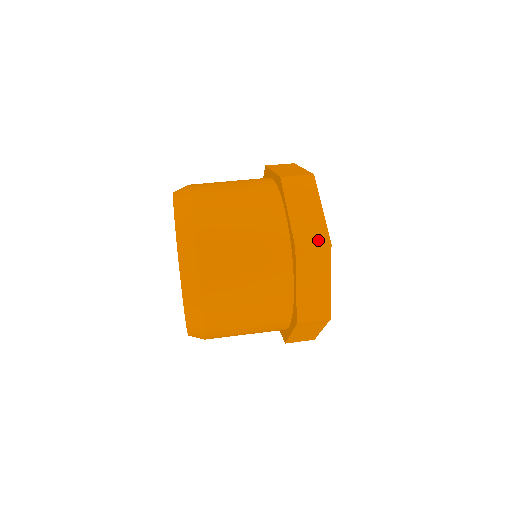
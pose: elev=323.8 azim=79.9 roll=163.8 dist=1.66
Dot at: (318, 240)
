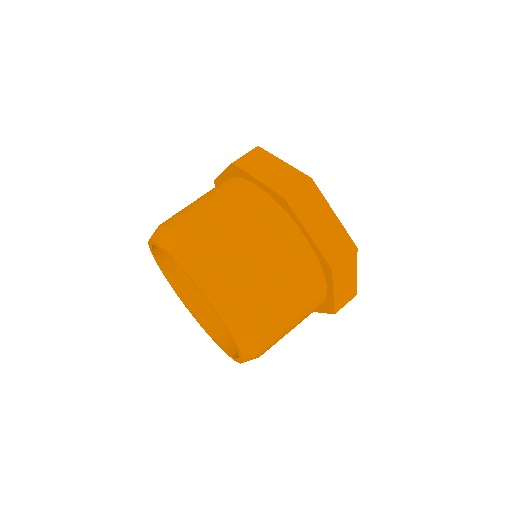
Dot at: (346, 250)
